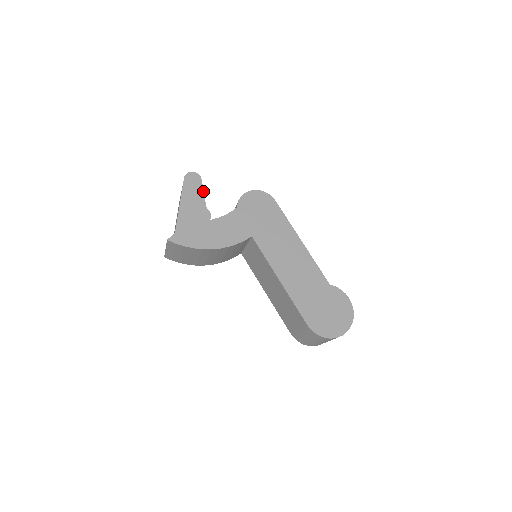
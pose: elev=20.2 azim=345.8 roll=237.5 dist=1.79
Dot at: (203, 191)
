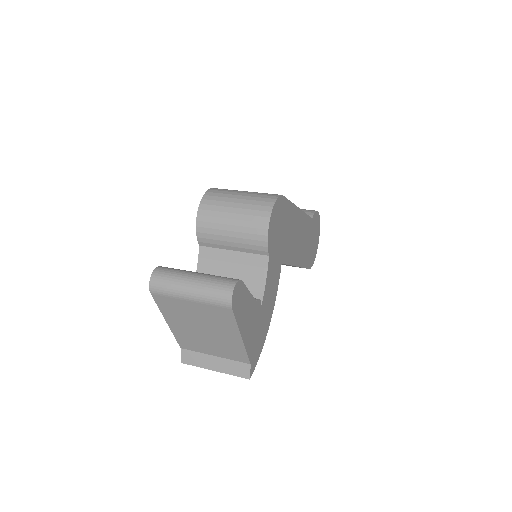
Dot at: (248, 291)
